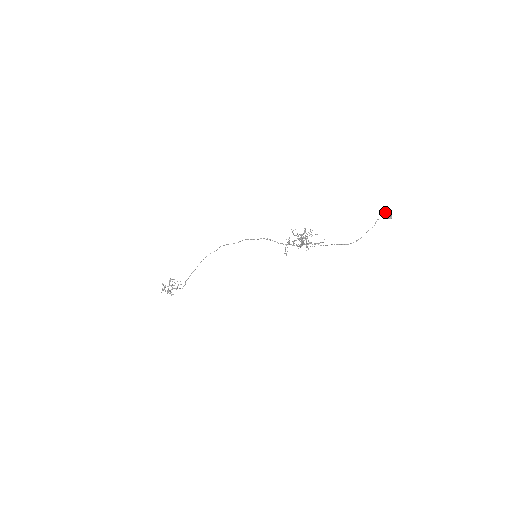
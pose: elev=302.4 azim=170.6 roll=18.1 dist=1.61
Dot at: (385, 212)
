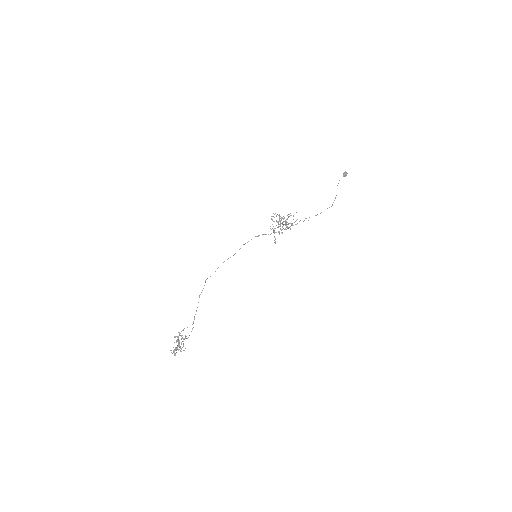
Dot at: (344, 172)
